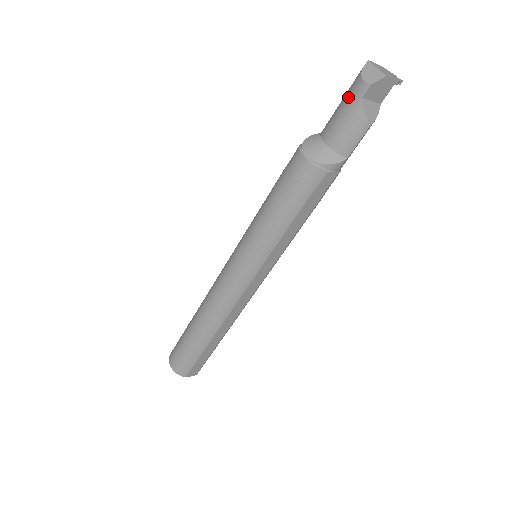
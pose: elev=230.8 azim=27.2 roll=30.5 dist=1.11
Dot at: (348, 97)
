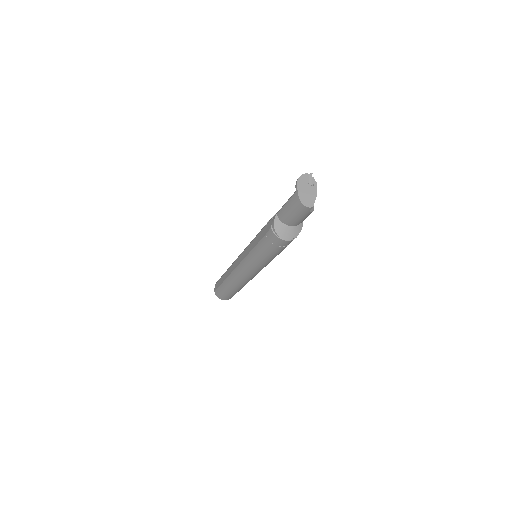
Dot at: (298, 212)
